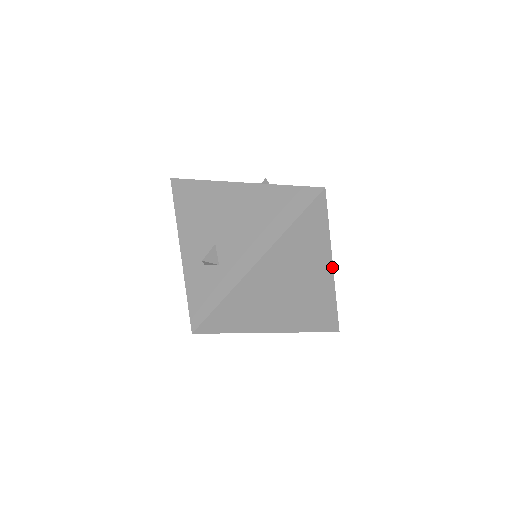
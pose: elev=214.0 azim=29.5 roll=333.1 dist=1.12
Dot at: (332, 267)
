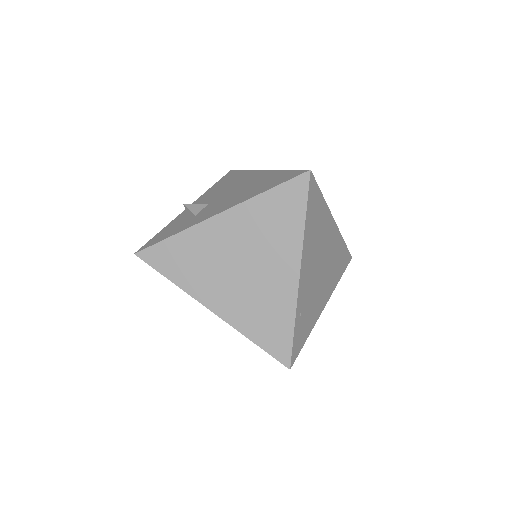
Dot at: (299, 272)
